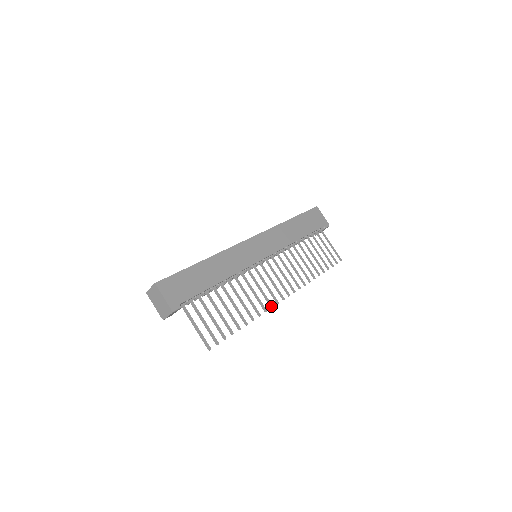
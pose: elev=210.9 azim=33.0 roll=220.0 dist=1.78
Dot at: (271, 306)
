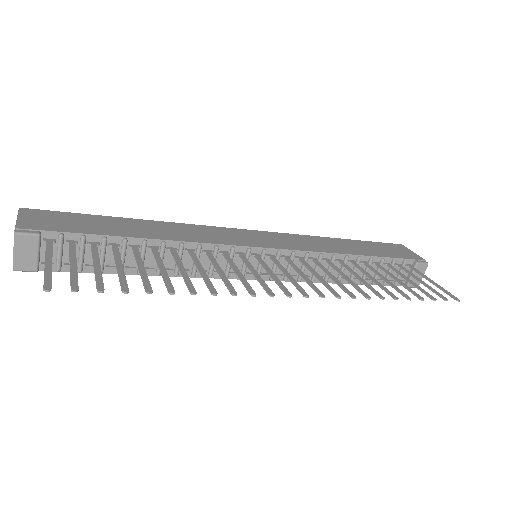
Dot at: (252, 293)
